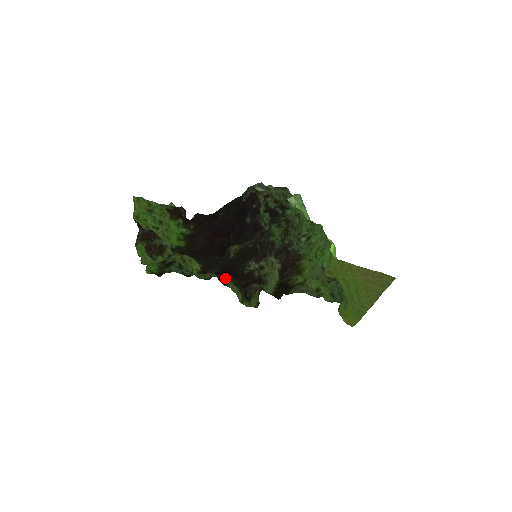
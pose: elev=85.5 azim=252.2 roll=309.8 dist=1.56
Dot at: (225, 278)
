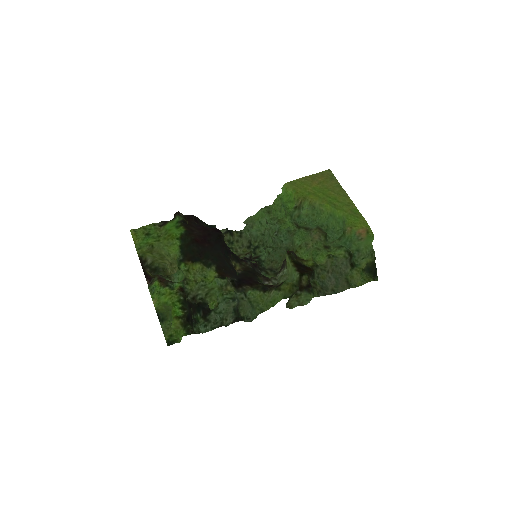
Dot at: (249, 286)
